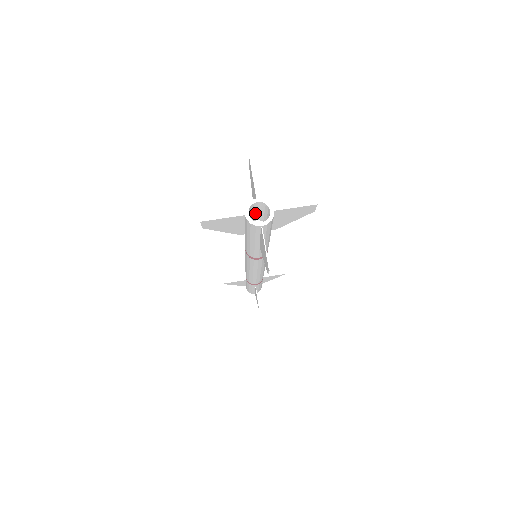
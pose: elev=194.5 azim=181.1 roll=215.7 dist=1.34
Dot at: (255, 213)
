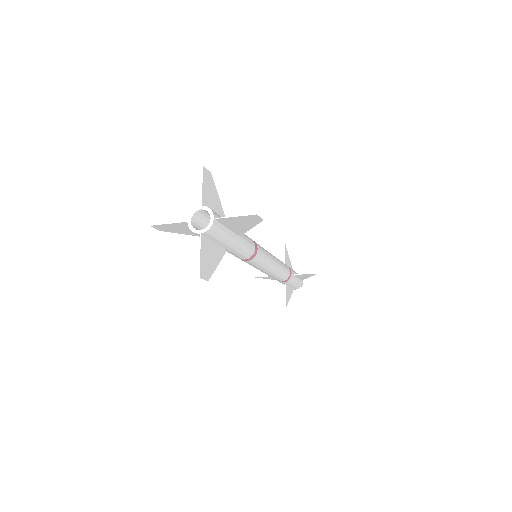
Dot at: occluded
